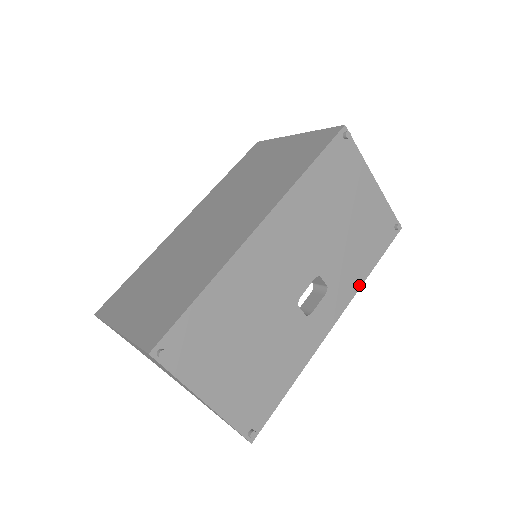
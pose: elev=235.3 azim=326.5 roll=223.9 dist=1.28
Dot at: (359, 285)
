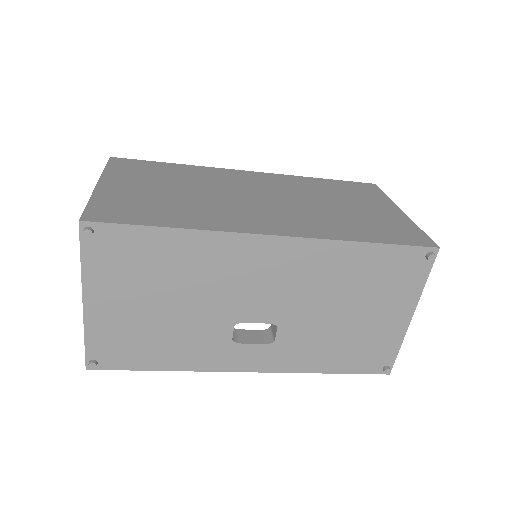
Dot at: (302, 370)
